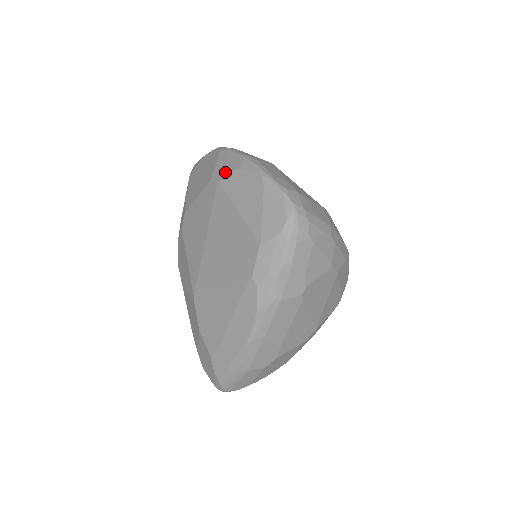
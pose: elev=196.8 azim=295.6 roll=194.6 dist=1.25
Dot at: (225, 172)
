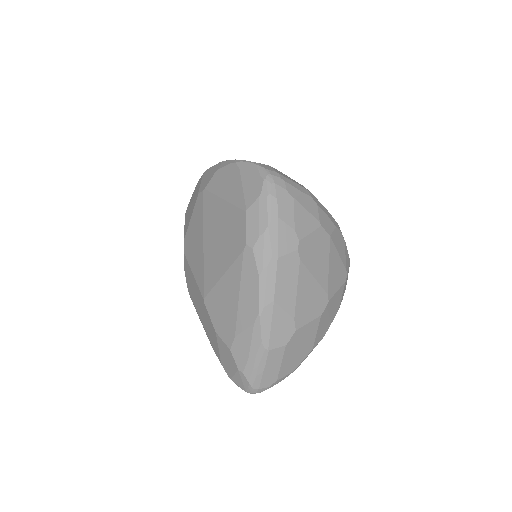
Dot at: (208, 180)
